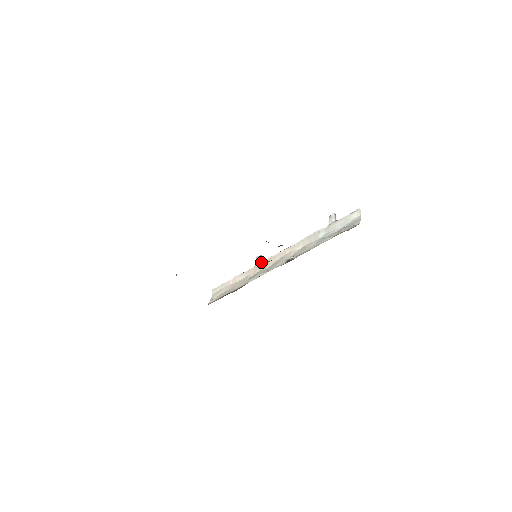
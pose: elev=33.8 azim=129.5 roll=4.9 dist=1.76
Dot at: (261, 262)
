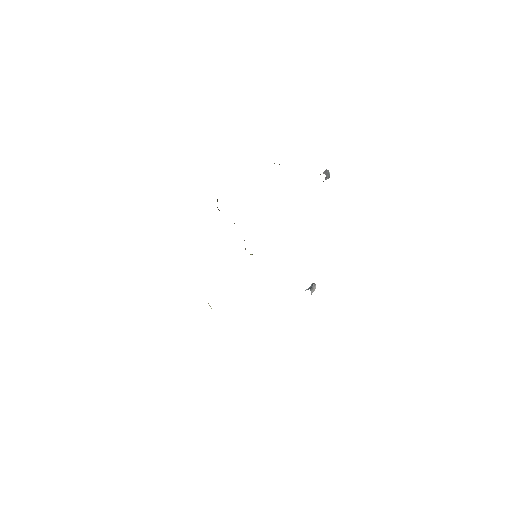
Dot at: occluded
